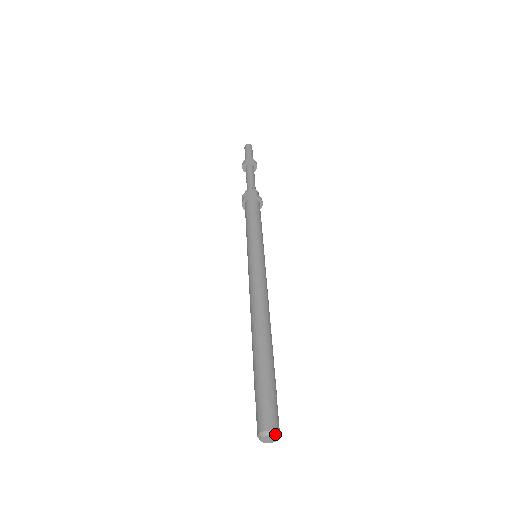
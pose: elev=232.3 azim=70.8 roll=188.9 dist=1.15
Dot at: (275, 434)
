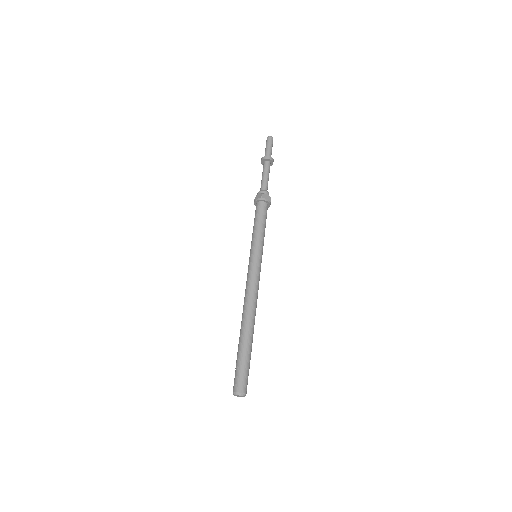
Dot at: (240, 394)
